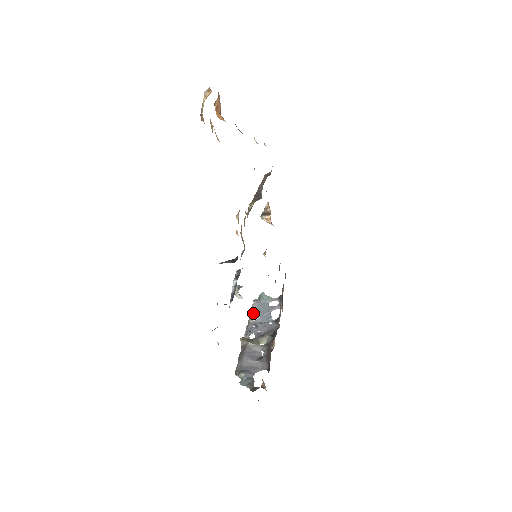
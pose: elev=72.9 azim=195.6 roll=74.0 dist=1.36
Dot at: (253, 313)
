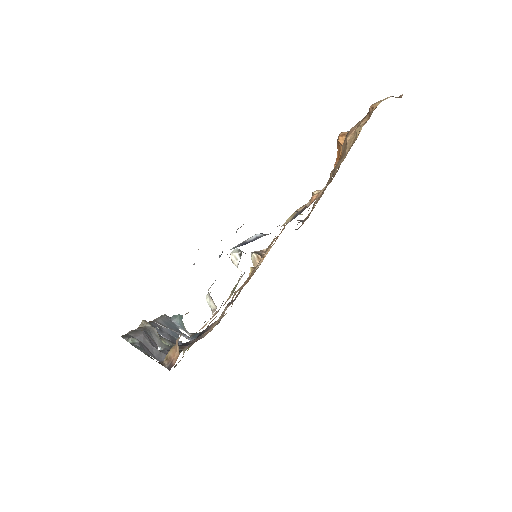
Dot at: (161, 320)
